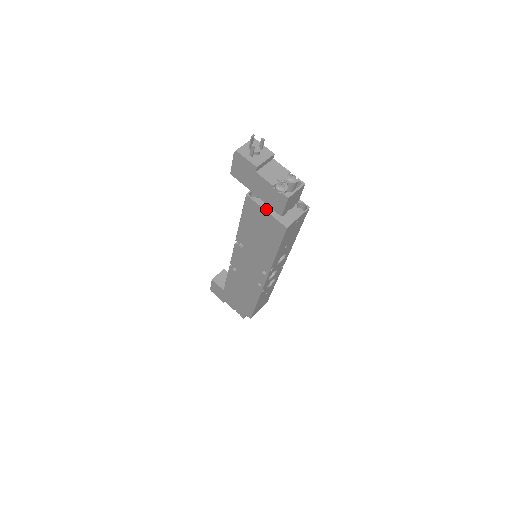
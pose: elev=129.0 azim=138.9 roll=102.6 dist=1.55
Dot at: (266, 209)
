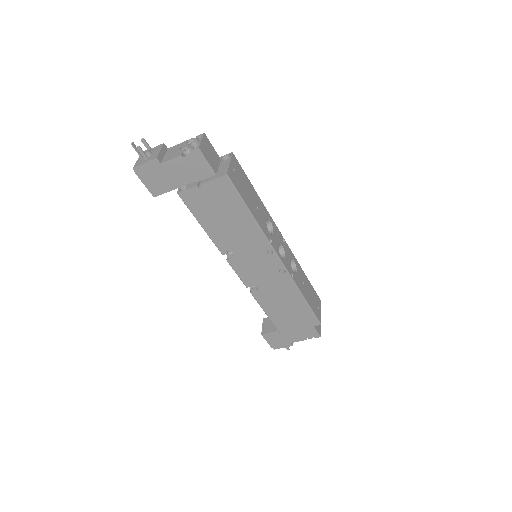
Dot at: (200, 183)
